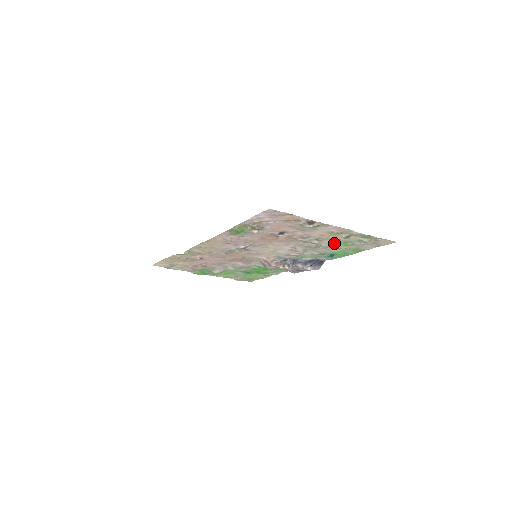
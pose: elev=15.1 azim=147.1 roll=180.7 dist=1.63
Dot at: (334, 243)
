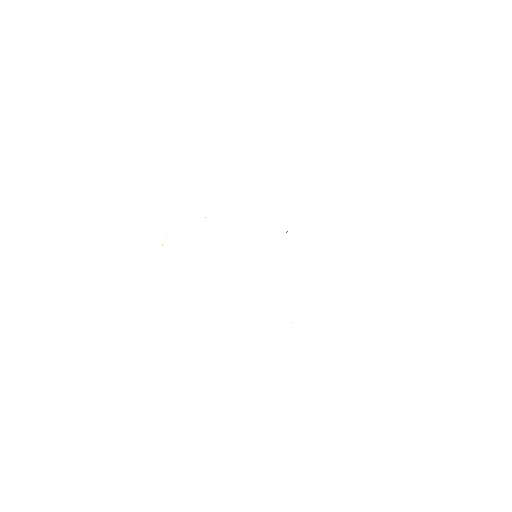
Dot at: occluded
